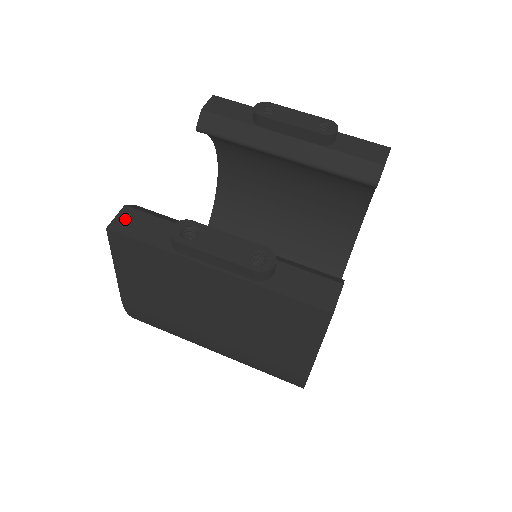
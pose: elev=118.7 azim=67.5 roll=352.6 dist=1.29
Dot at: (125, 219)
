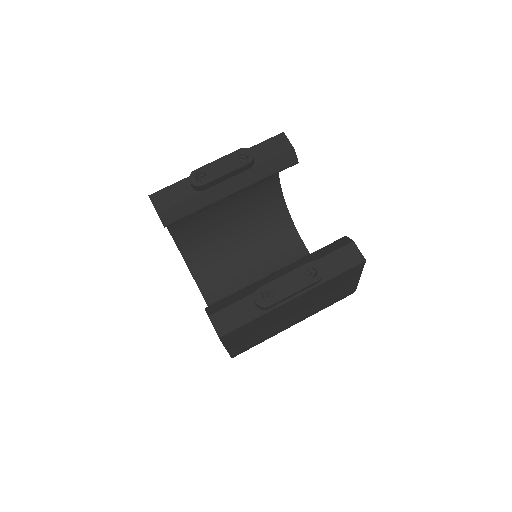
Dot at: (220, 323)
